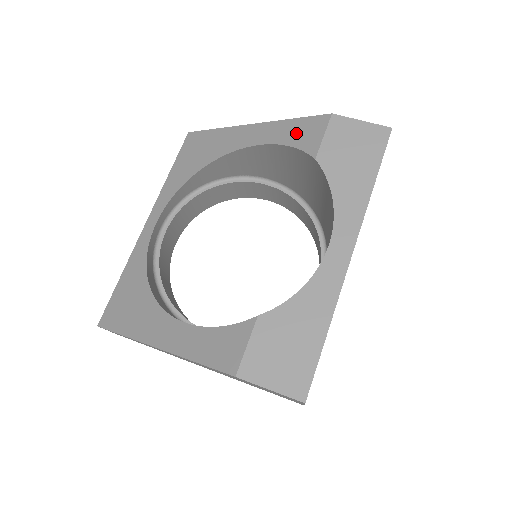
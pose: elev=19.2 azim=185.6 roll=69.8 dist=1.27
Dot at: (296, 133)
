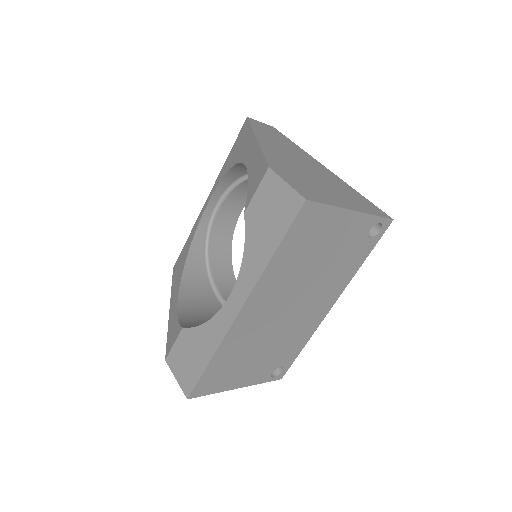
Dot at: (255, 173)
